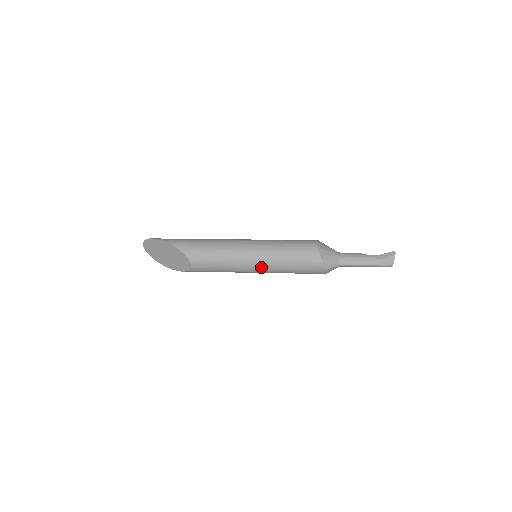
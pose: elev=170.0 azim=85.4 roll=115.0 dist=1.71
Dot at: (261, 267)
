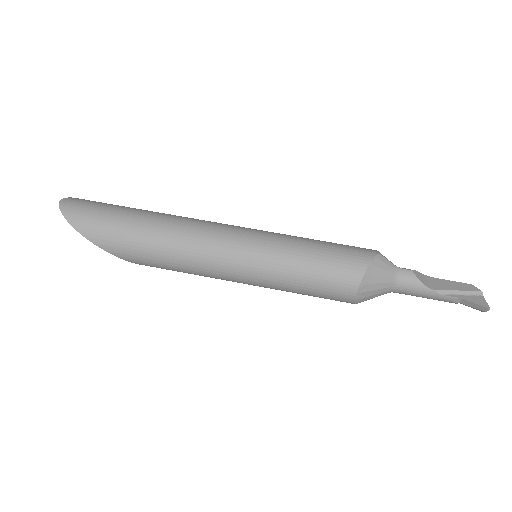
Dot at: occluded
